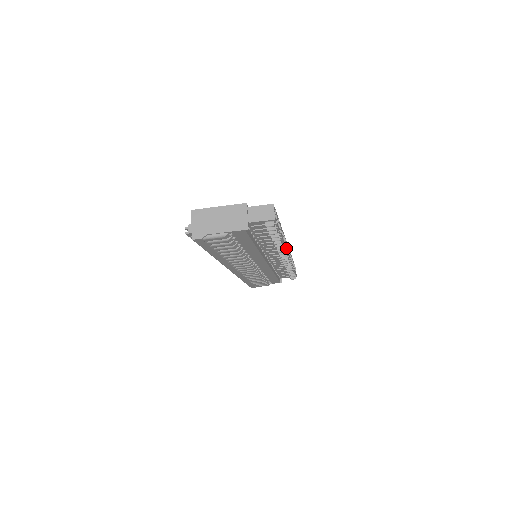
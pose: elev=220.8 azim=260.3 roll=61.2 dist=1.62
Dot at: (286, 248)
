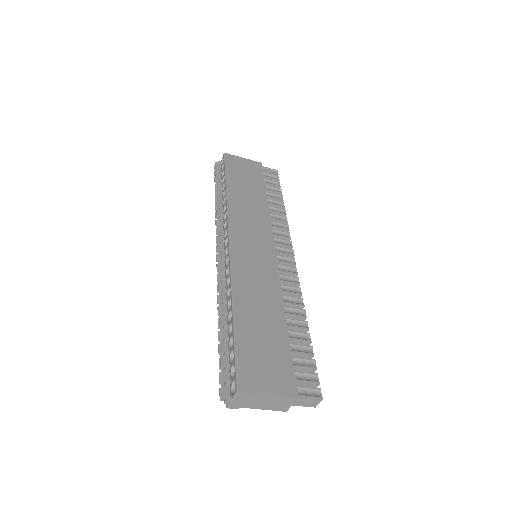
Dot at: occluded
